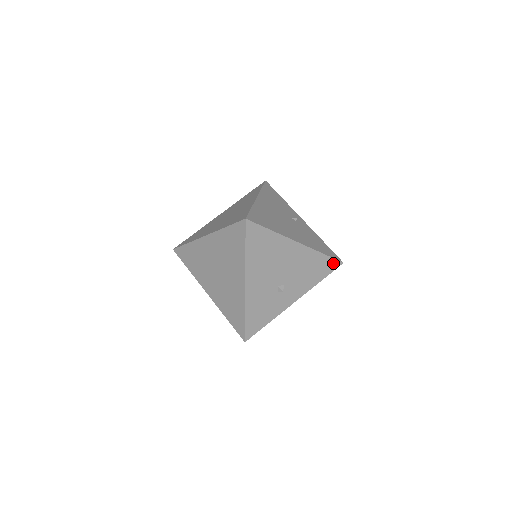
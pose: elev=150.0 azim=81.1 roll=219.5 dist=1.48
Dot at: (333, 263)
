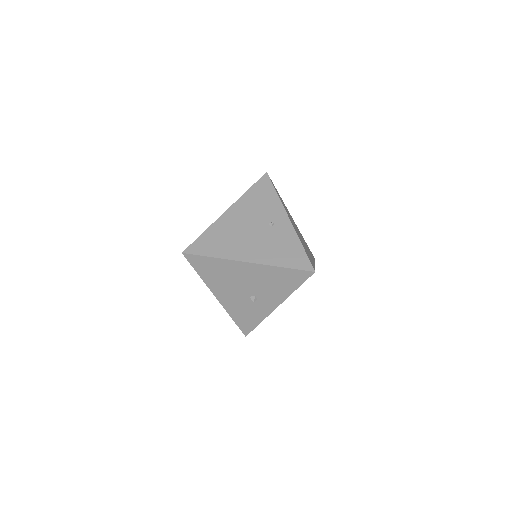
Dot at: (301, 273)
